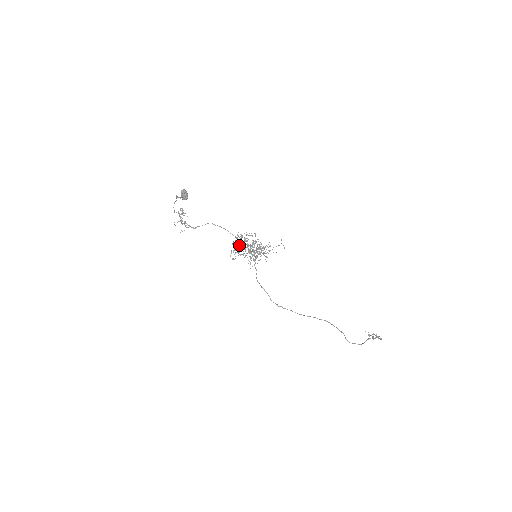
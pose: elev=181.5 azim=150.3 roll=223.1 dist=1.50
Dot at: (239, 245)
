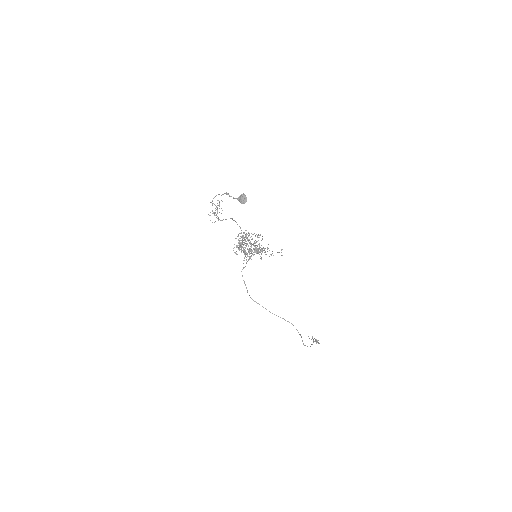
Dot at: occluded
